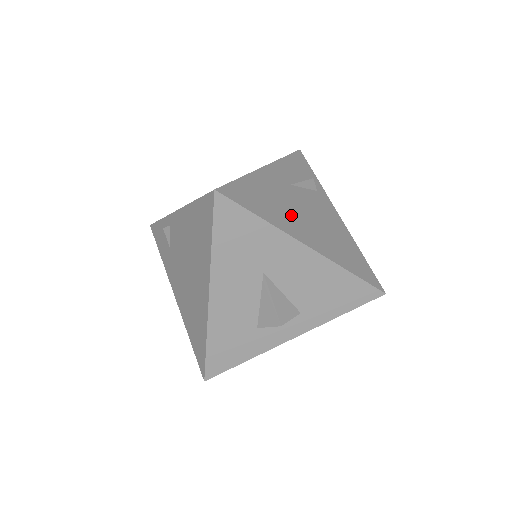
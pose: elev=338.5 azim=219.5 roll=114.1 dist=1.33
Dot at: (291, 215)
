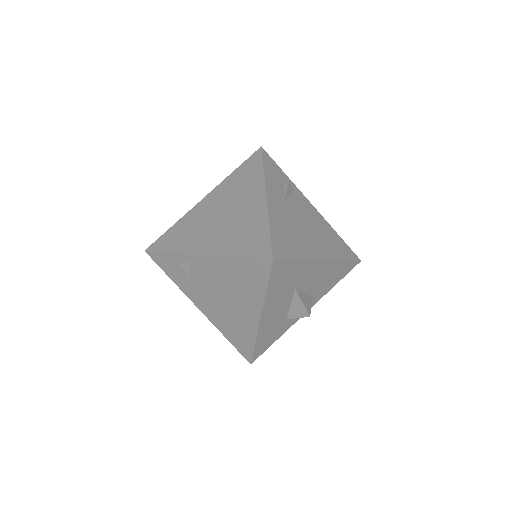
Dot at: (303, 237)
